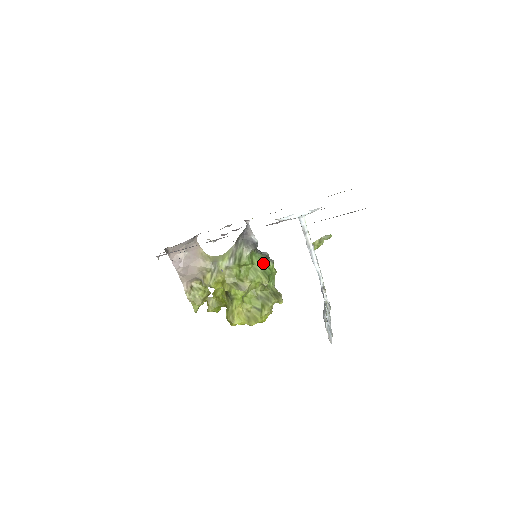
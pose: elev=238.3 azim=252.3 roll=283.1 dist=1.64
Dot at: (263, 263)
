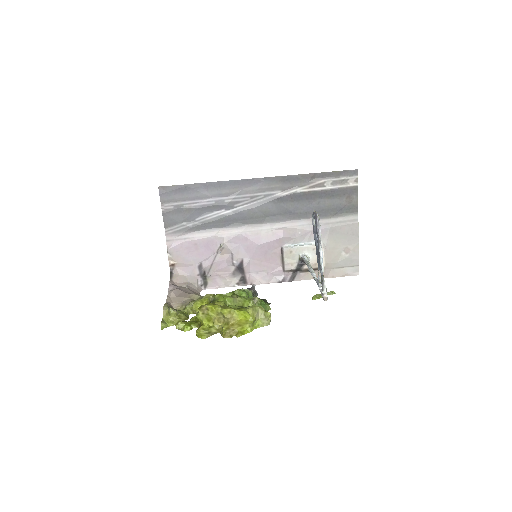
Dot at: occluded
